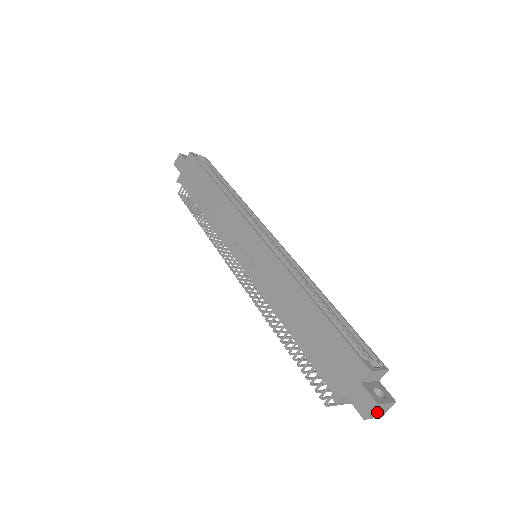
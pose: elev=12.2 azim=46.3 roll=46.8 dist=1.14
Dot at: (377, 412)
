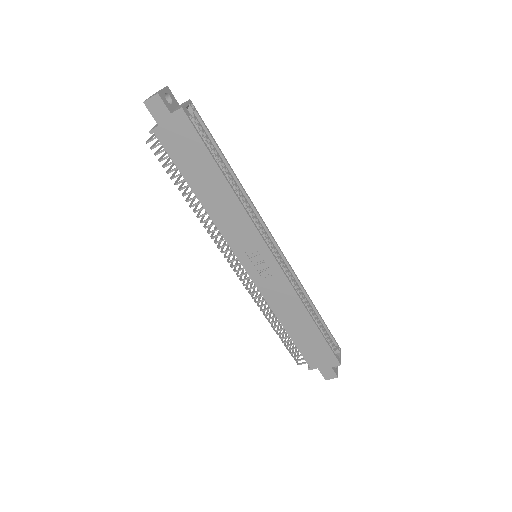
Dot at: occluded
